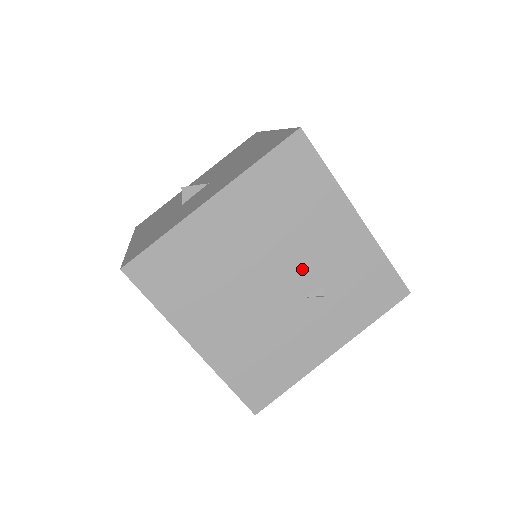
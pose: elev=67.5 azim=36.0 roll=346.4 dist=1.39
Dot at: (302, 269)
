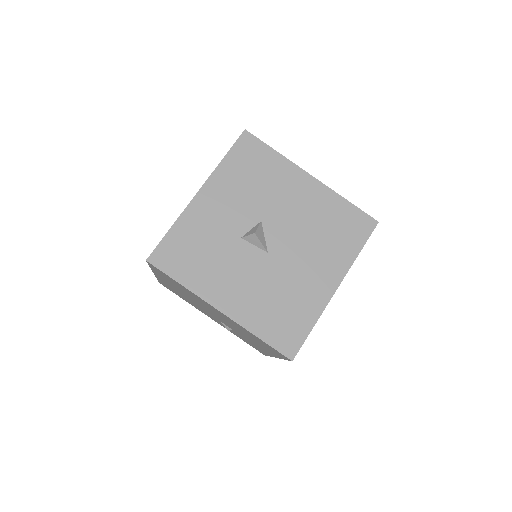
Dot at: (231, 327)
